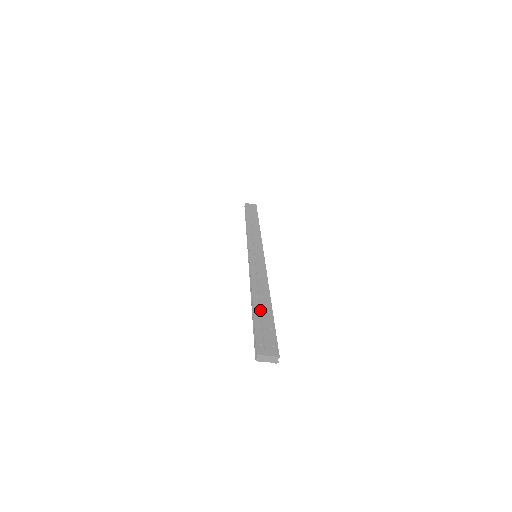
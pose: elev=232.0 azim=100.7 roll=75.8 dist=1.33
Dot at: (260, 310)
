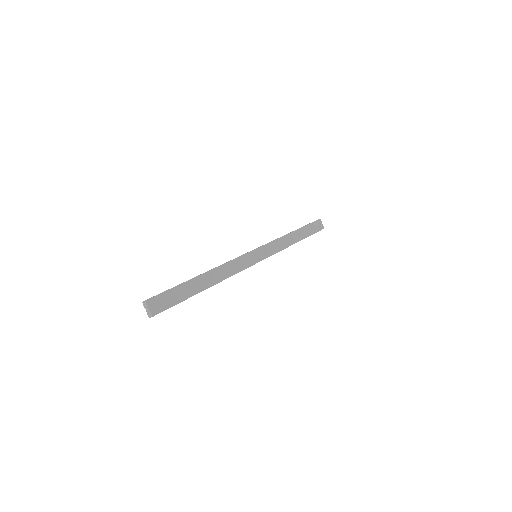
Dot at: (193, 284)
